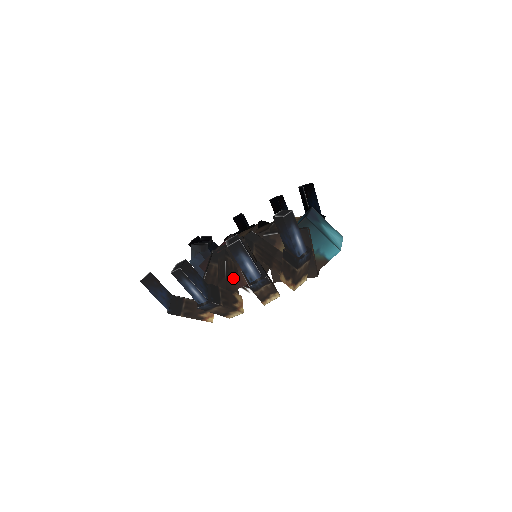
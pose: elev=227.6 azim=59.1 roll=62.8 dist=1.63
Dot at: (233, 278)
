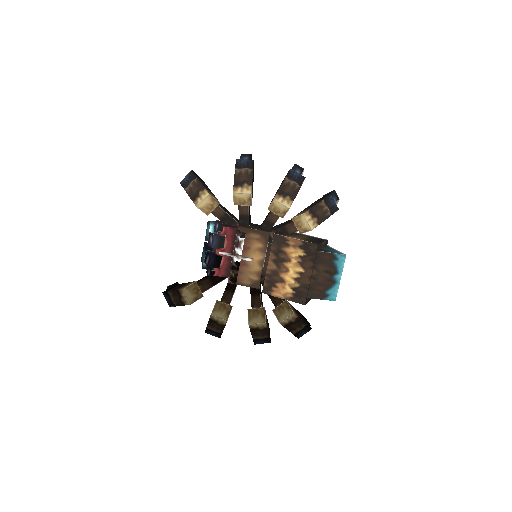
Dot at: (249, 212)
